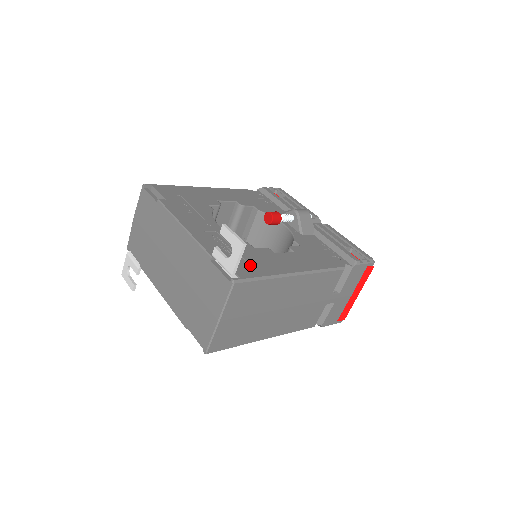
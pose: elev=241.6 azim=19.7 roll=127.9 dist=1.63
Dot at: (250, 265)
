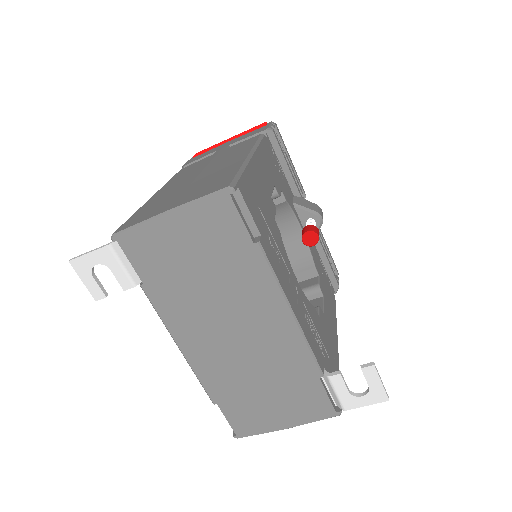
Dot at: (332, 364)
